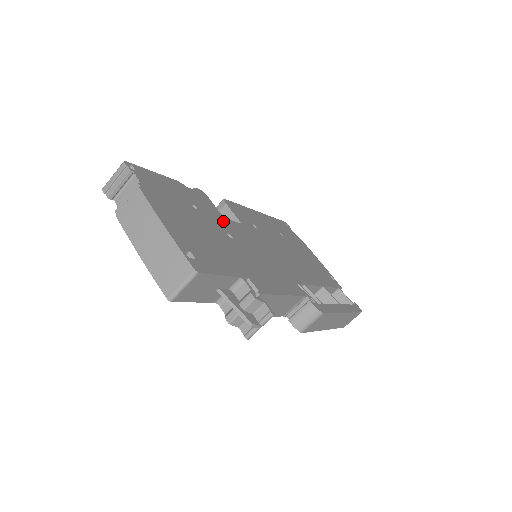
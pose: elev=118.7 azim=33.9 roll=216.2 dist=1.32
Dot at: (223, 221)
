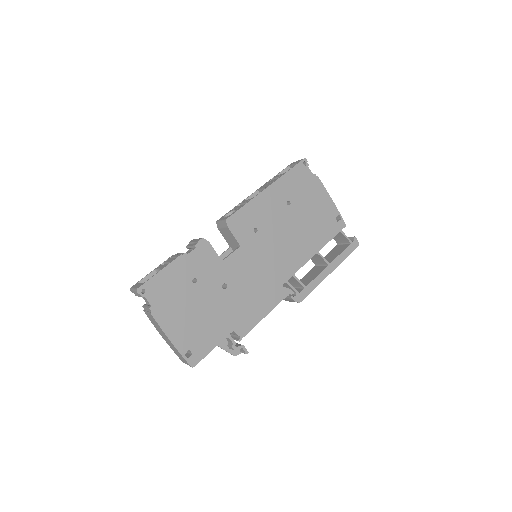
Dot at: (220, 269)
